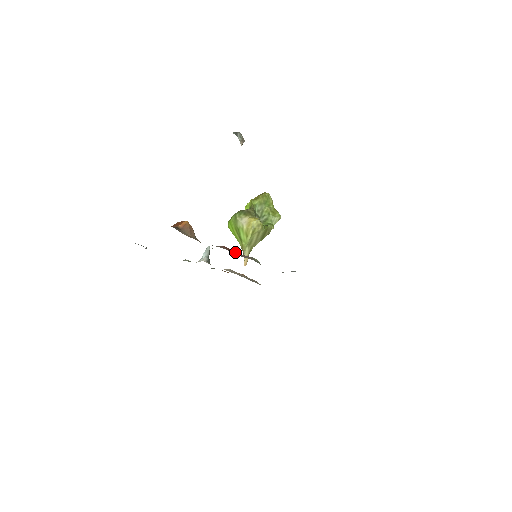
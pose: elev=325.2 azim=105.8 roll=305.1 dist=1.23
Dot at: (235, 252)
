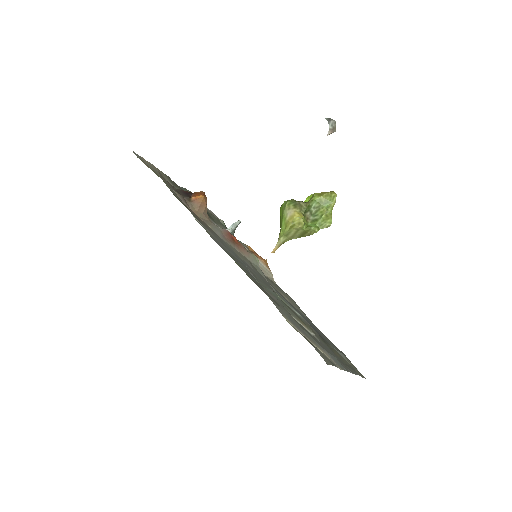
Dot at: occluded
